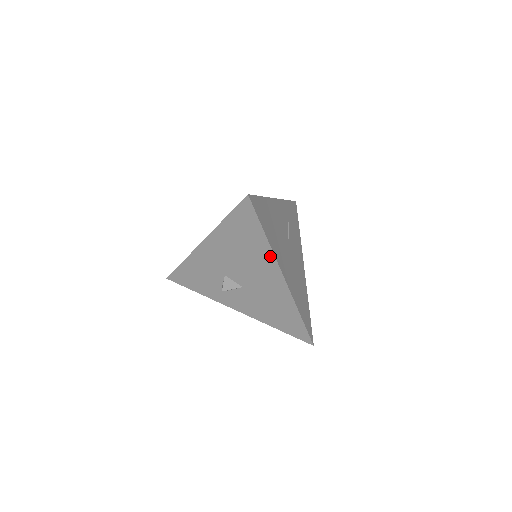
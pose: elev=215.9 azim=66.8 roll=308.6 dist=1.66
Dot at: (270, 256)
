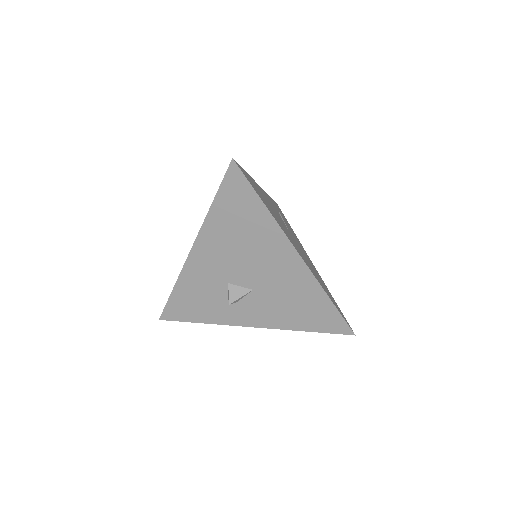
Dot at: (276, 231)
